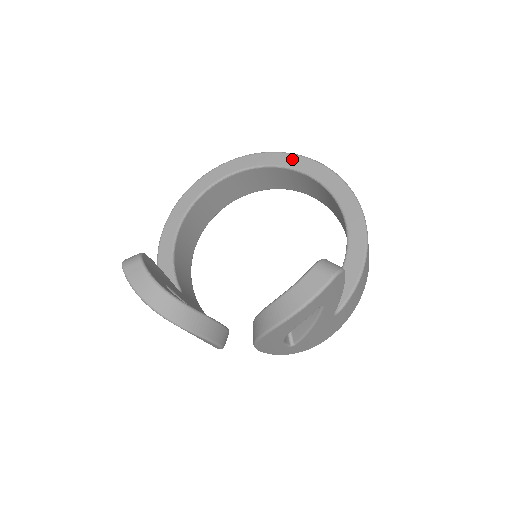
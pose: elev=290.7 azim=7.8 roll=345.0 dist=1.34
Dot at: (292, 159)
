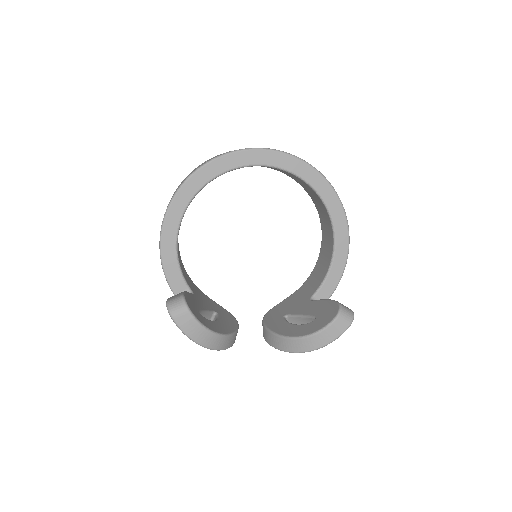
Dot at: (291, 162)
